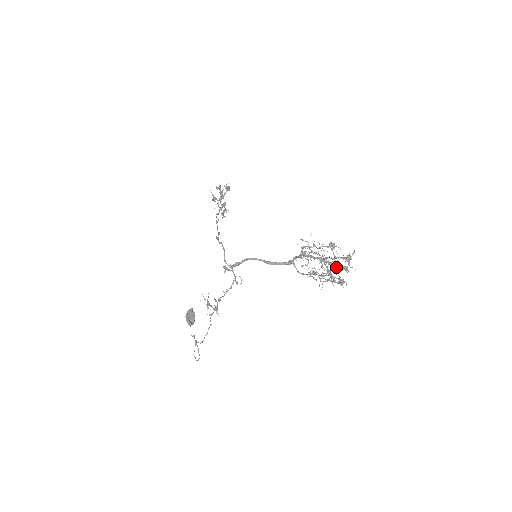
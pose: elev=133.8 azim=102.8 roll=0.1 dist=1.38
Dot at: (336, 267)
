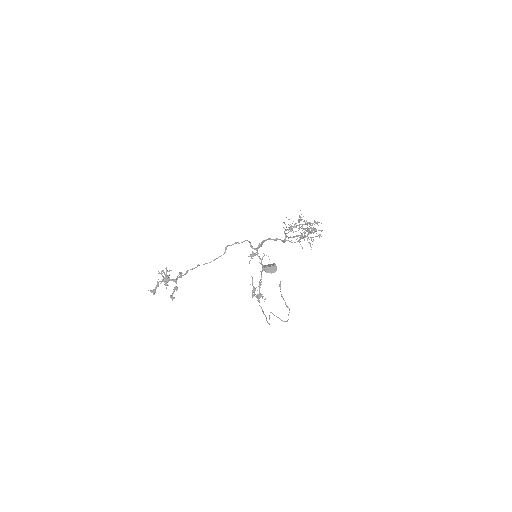
Dot at: occluded
